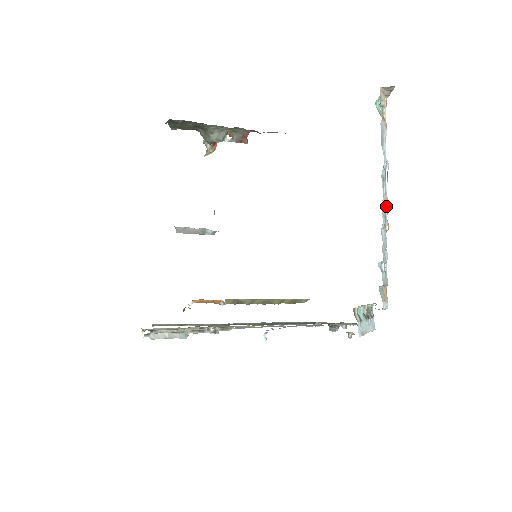
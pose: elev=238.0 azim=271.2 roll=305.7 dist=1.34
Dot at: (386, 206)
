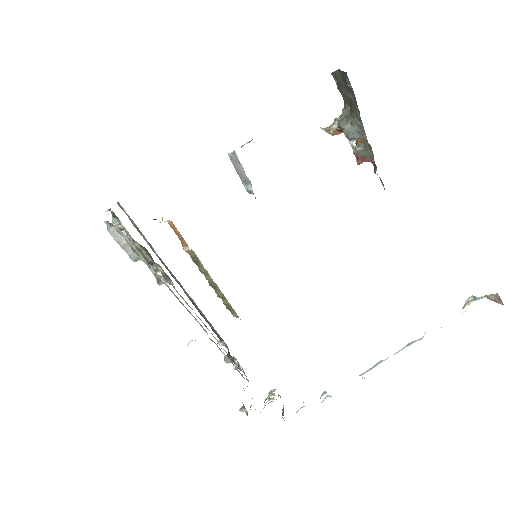
Dot at: (383, 361)
